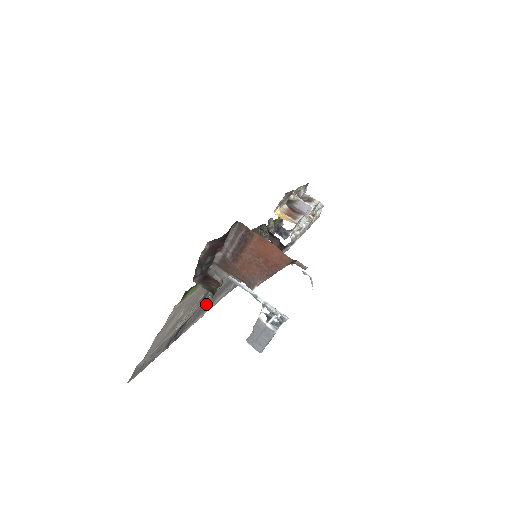
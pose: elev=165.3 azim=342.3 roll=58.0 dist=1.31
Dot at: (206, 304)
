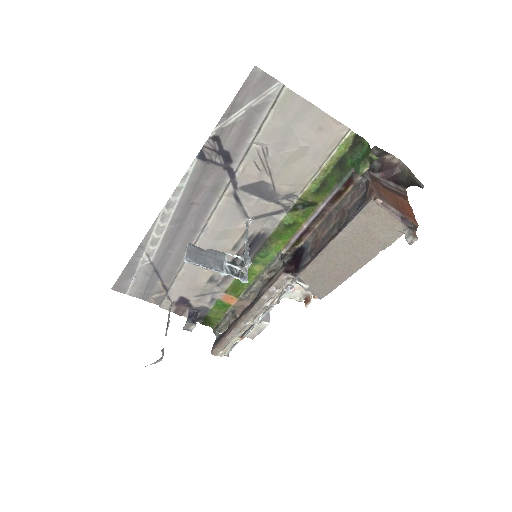
Dot at: (202, 203)
